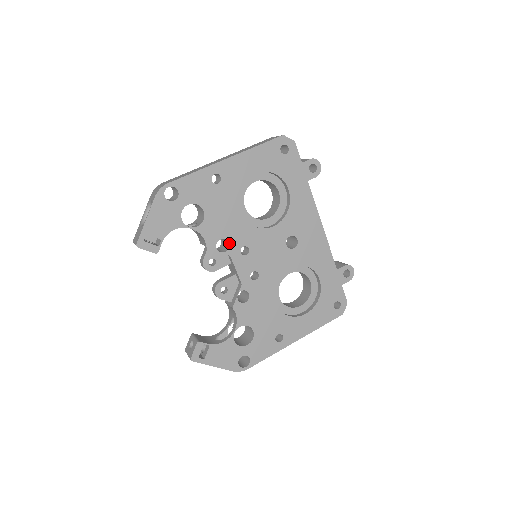
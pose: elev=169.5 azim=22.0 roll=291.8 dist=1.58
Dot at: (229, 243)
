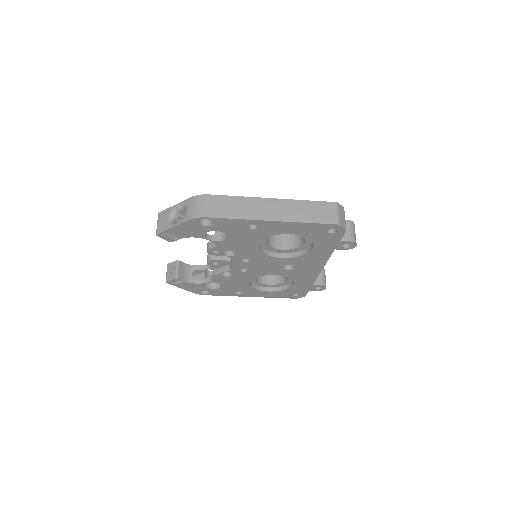
Dot at: (236, 254)
